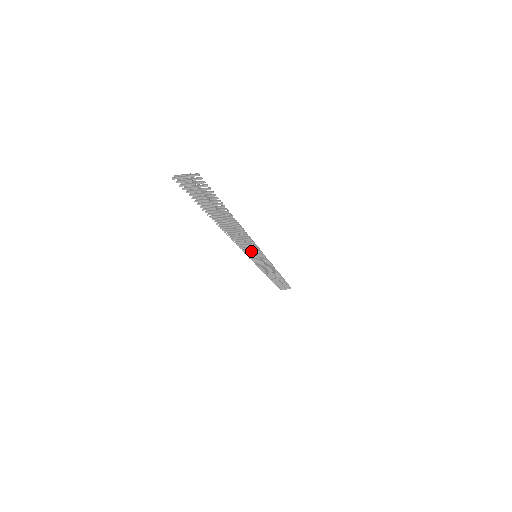
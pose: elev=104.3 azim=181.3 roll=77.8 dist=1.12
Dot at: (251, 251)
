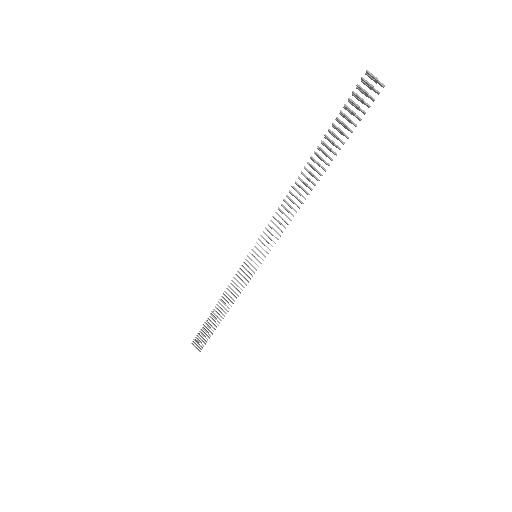
Dot at: (266, 241)
